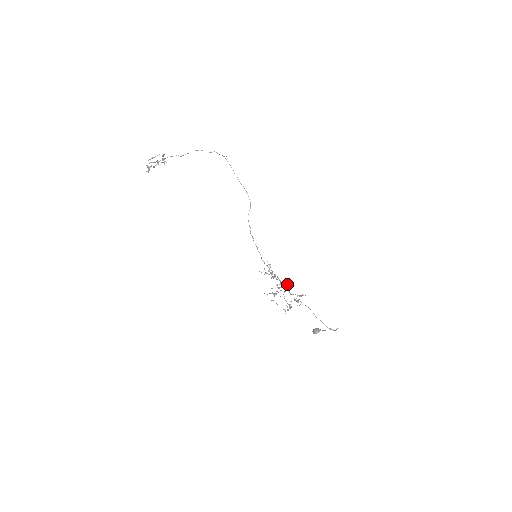
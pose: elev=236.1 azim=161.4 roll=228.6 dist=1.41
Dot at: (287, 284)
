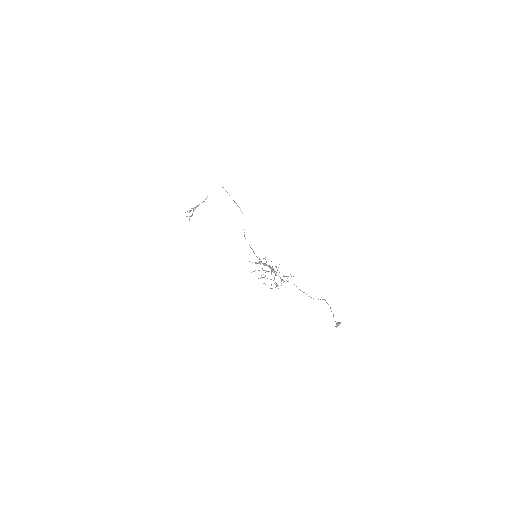
Dot at: (269, 265)
